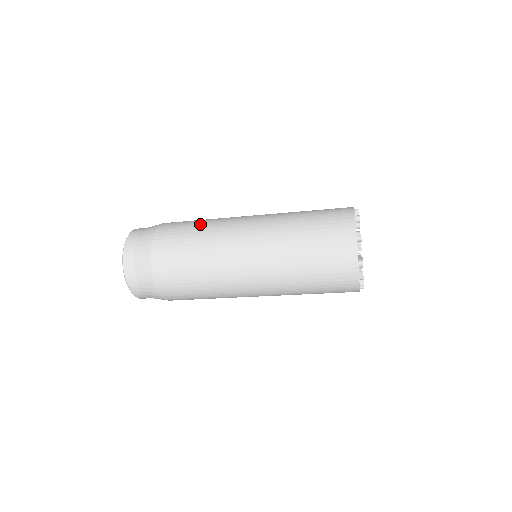
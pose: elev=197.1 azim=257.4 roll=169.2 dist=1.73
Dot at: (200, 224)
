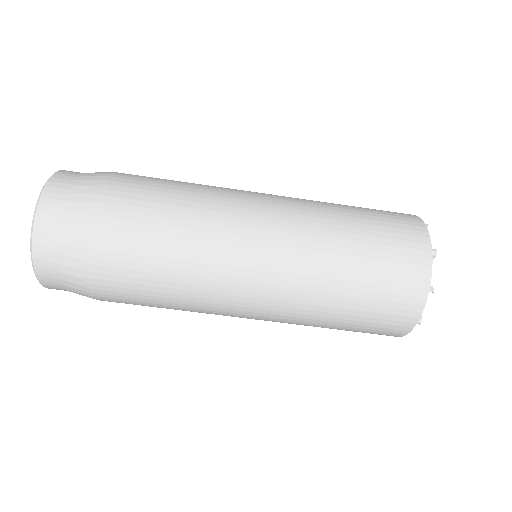
Dot at: occluded
